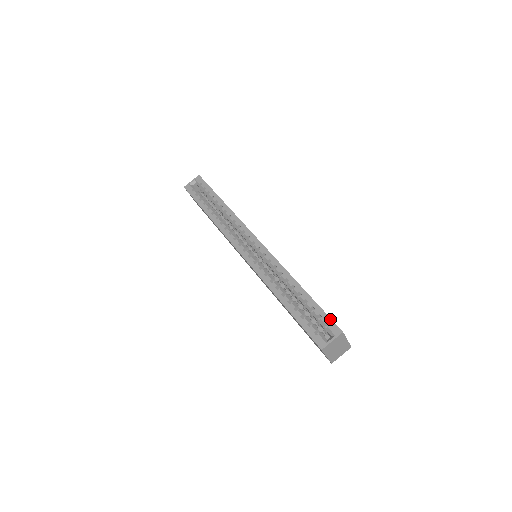
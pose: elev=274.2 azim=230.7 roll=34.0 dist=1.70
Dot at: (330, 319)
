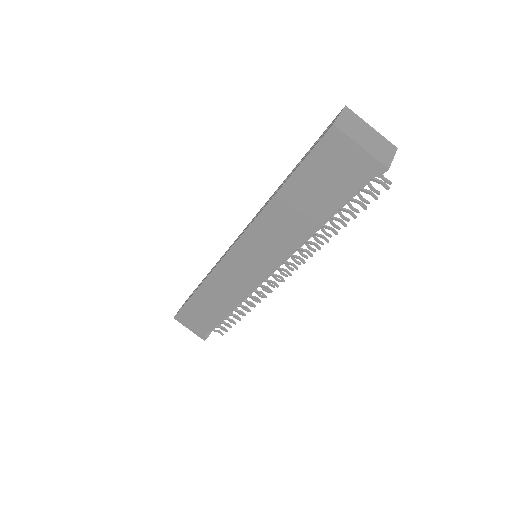
Dot at: (328, 126)
